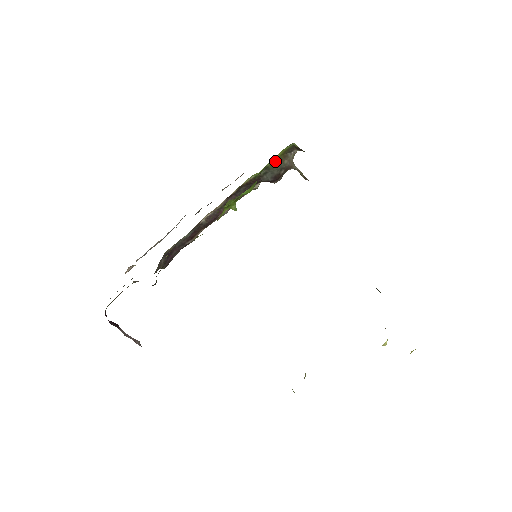
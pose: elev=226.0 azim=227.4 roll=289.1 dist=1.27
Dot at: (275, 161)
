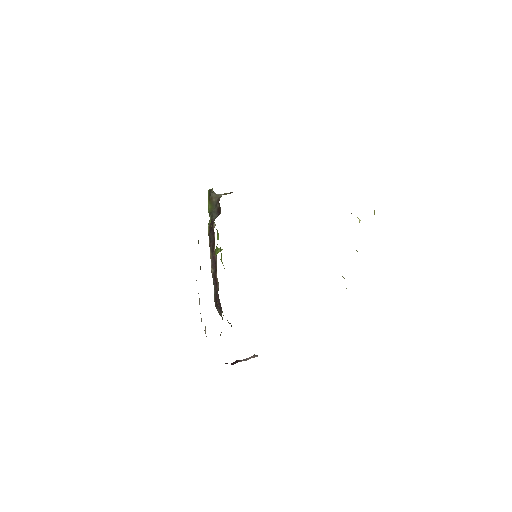
Dot at: (210, 206)
